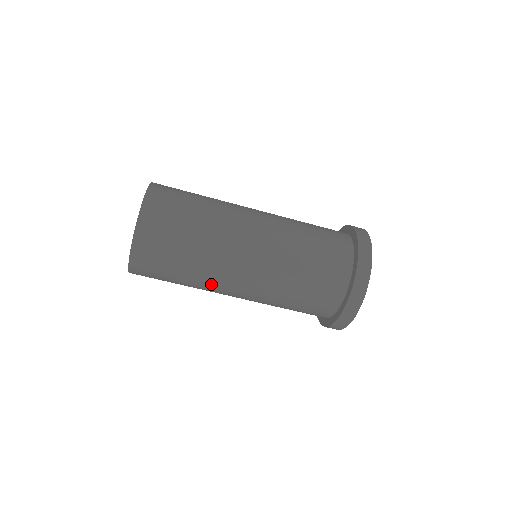
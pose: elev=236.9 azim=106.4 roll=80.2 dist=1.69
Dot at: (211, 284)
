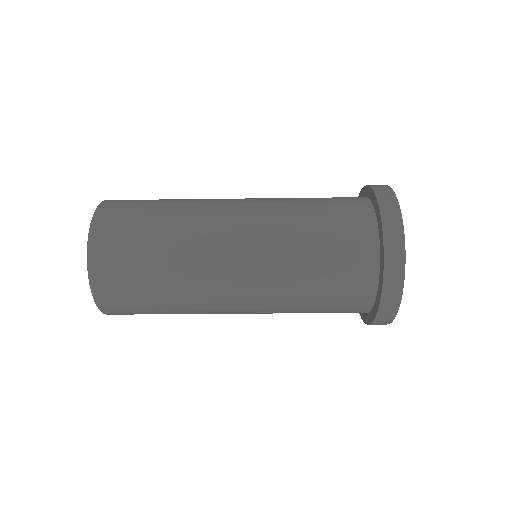
Dot at: occluded
